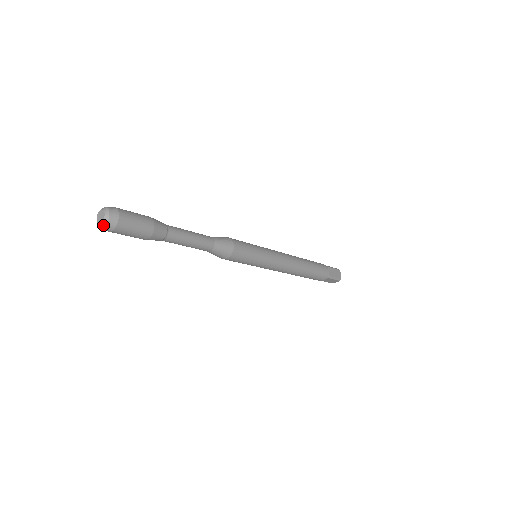
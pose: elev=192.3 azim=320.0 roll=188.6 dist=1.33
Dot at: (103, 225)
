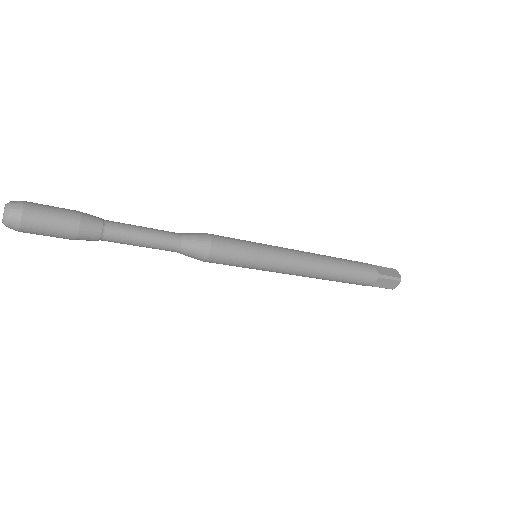
Dot at: (6, 220)
